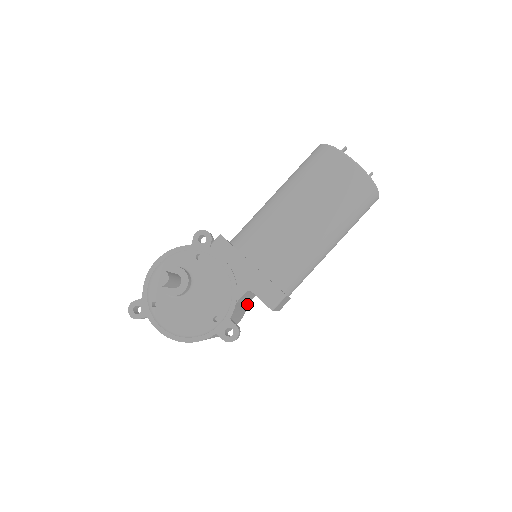
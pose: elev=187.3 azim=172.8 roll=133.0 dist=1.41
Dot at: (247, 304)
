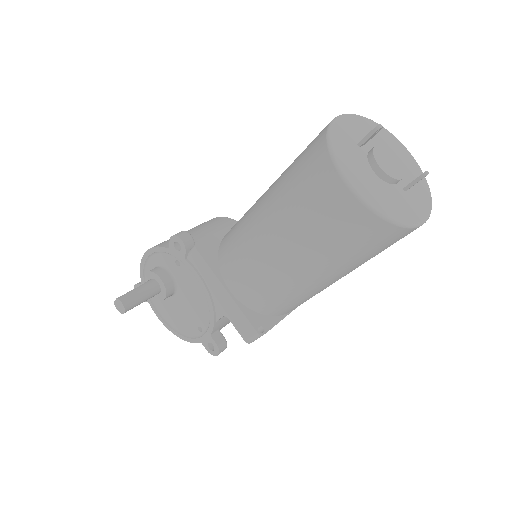
Dot at: occluded
